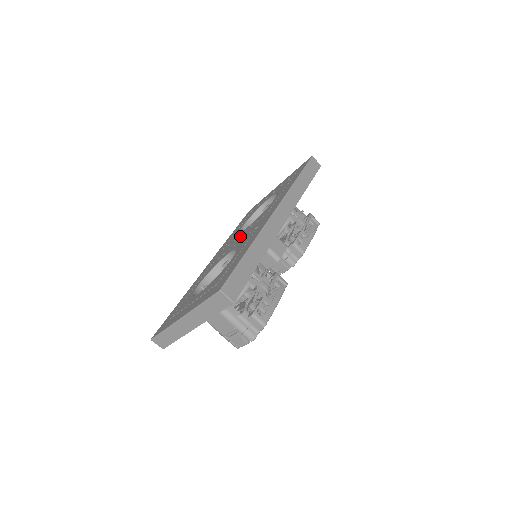
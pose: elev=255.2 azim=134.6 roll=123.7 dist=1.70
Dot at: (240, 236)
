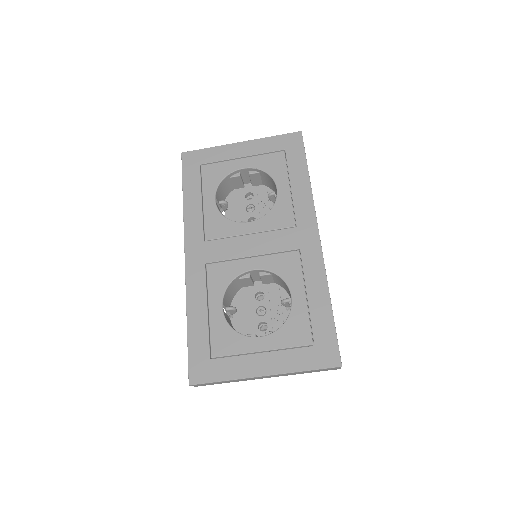
Dot at: (249, 238)
